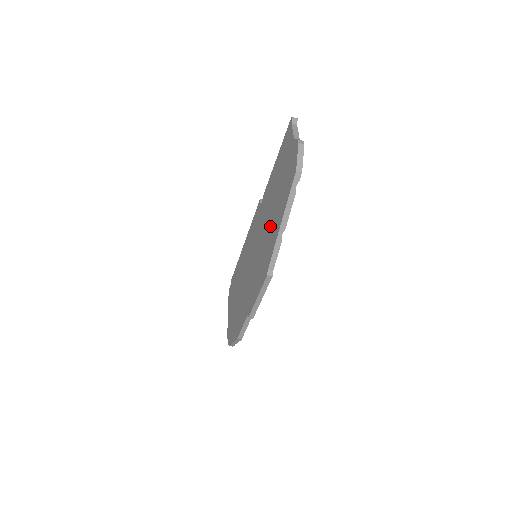
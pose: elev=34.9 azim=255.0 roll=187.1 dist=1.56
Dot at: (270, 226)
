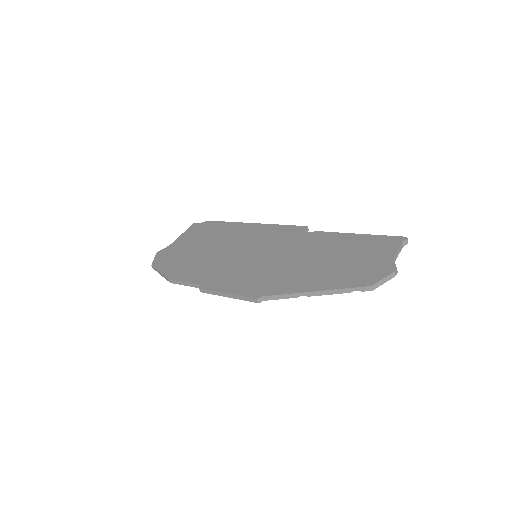
Dot at: (299, 270)
